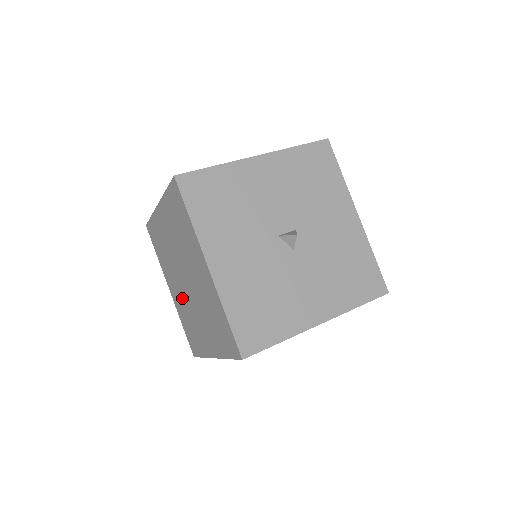
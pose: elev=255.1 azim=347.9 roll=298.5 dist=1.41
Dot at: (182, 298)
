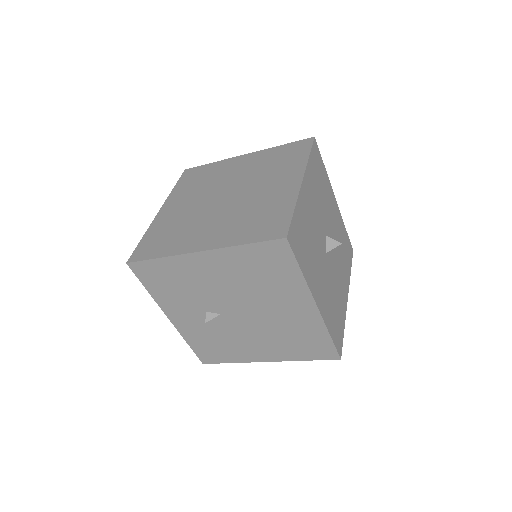
Dot at: (189, 211)
